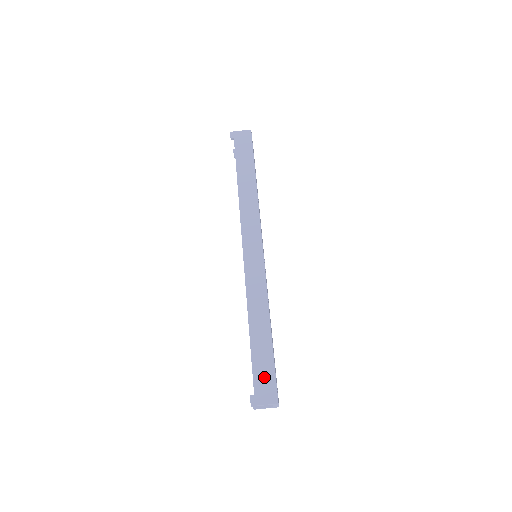
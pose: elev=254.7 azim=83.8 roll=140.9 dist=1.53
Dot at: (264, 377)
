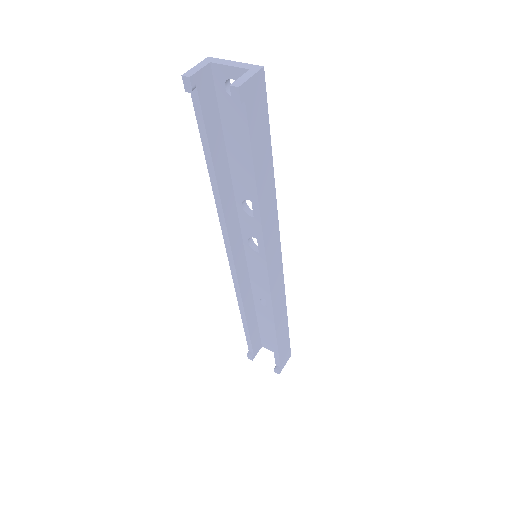
Dot at: occluded
